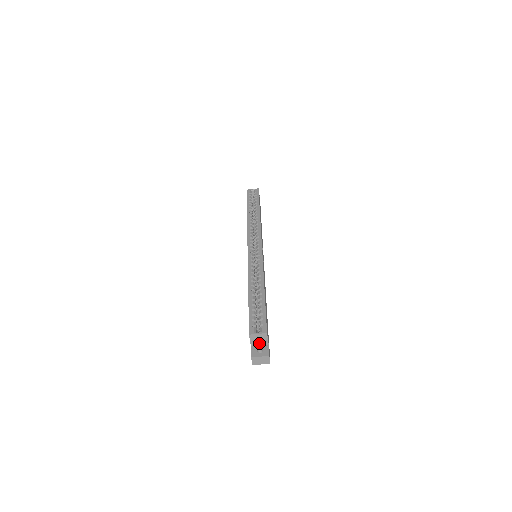
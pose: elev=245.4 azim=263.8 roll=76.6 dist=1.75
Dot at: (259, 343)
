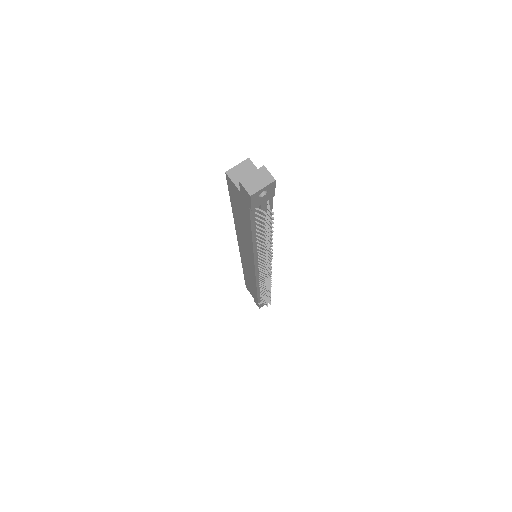
Dot at: occluded
